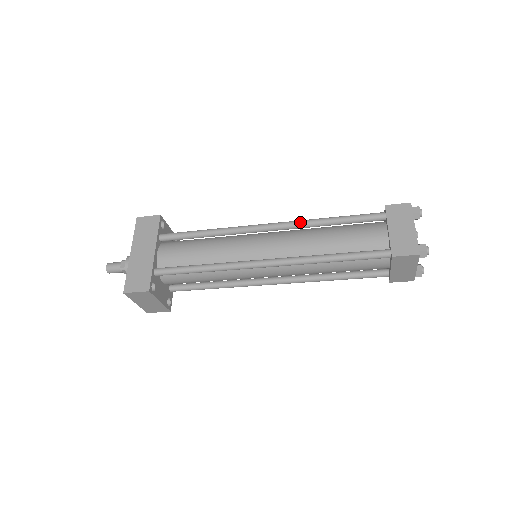
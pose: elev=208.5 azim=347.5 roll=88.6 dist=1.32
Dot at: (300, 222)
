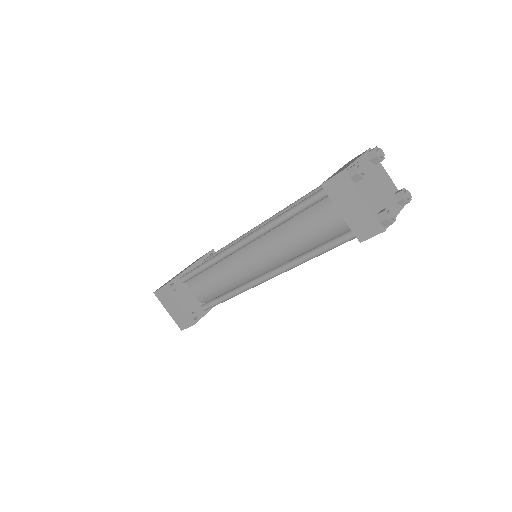
Dot at: (284, 208)
